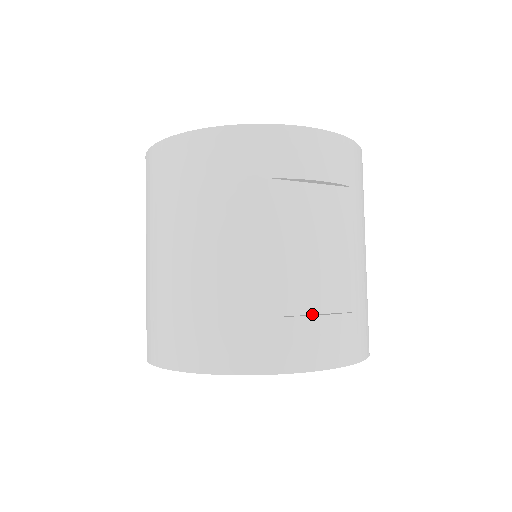
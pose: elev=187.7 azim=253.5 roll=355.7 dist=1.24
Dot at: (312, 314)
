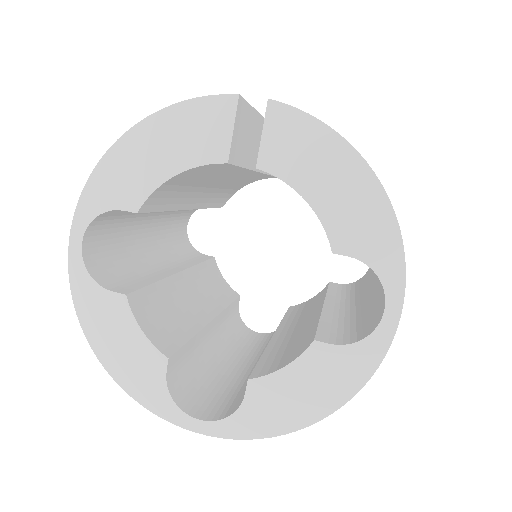
Dot at: occluded
